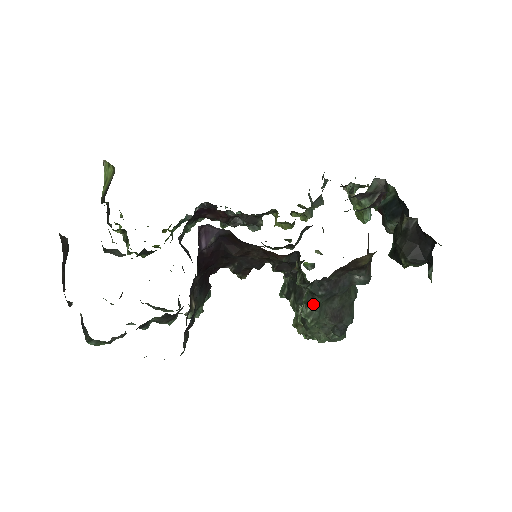
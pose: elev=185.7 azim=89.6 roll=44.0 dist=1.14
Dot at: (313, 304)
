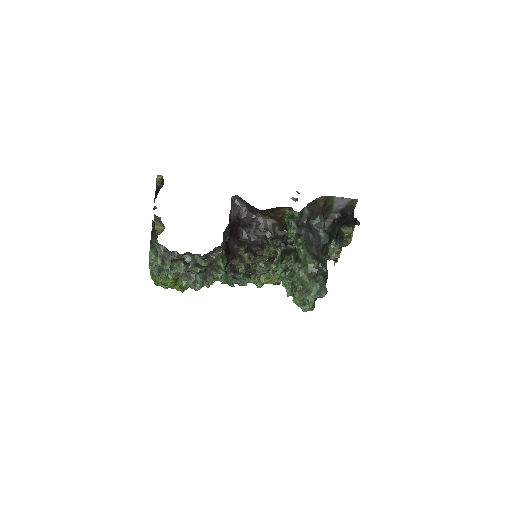
Dot at: (301, 238)
